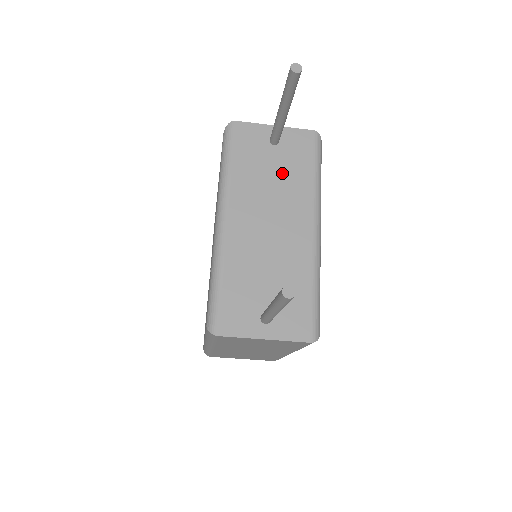
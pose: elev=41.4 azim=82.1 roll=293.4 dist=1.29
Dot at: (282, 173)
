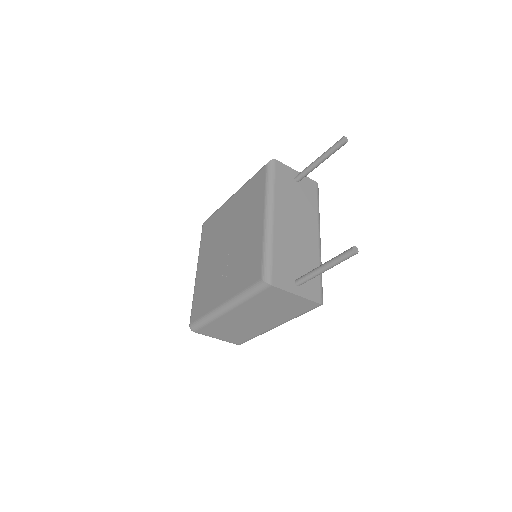
Dot at: (302, 200)
